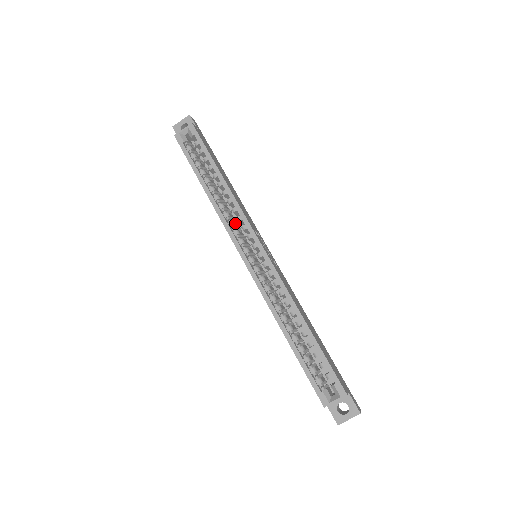
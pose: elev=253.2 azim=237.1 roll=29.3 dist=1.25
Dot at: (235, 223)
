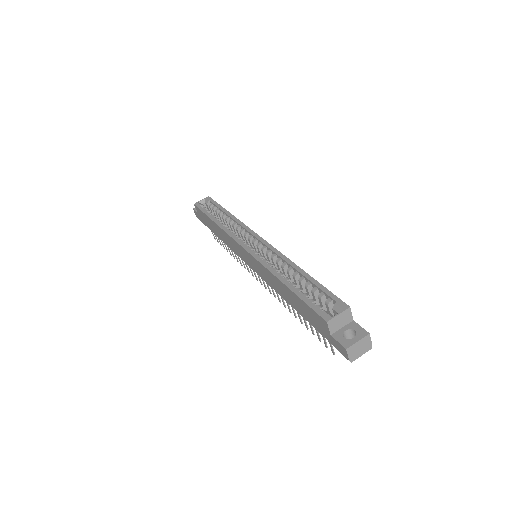
Dot at: occluded
